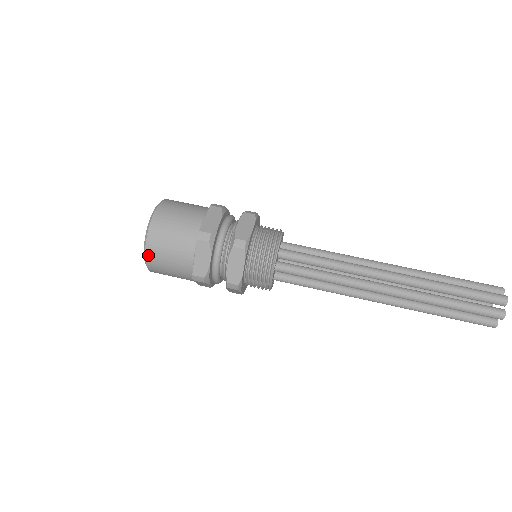
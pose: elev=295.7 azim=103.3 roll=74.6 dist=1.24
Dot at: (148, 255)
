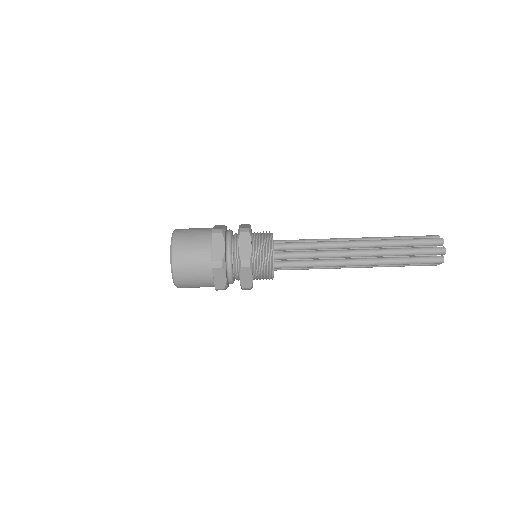
Dot at: occluded
